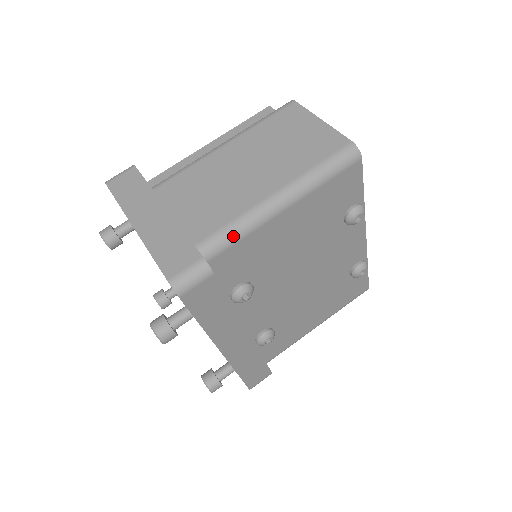
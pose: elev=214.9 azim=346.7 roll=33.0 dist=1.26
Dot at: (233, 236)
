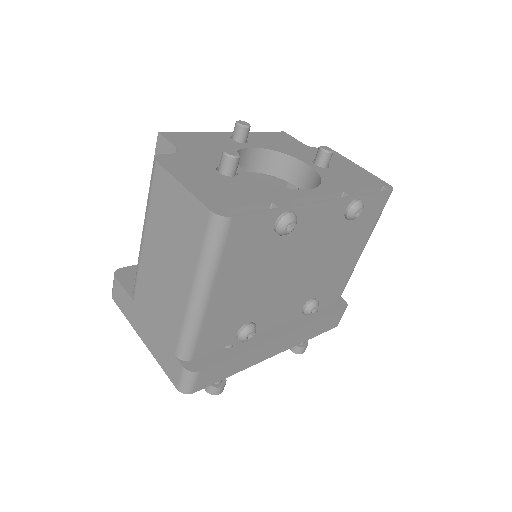
Dot at: (191, 339)
